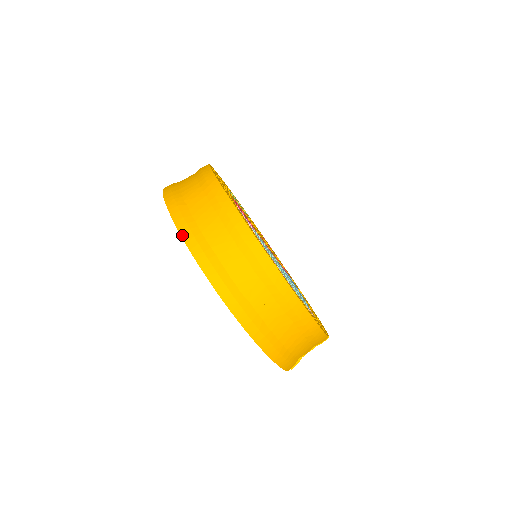
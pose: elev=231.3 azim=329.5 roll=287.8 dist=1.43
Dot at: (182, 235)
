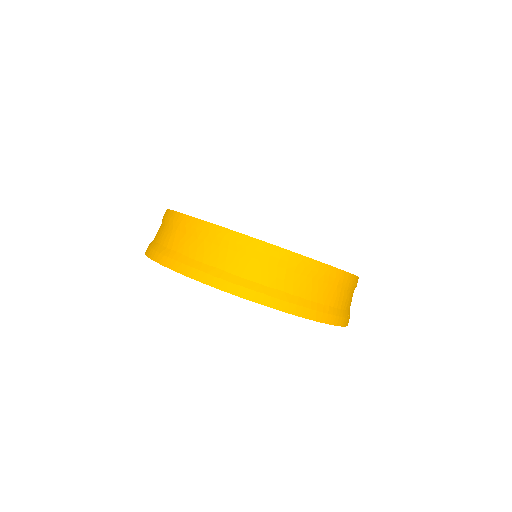
Dot at: (302, 316)
